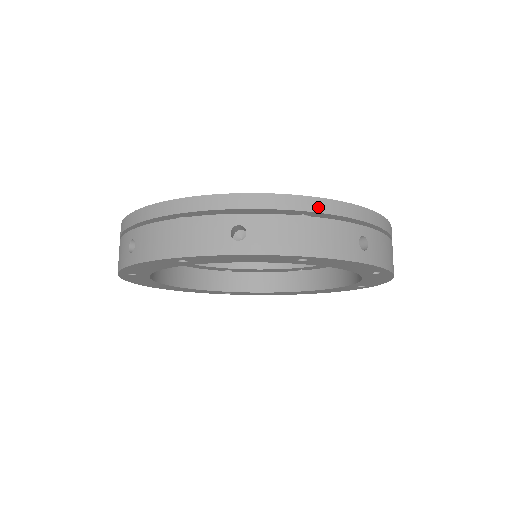
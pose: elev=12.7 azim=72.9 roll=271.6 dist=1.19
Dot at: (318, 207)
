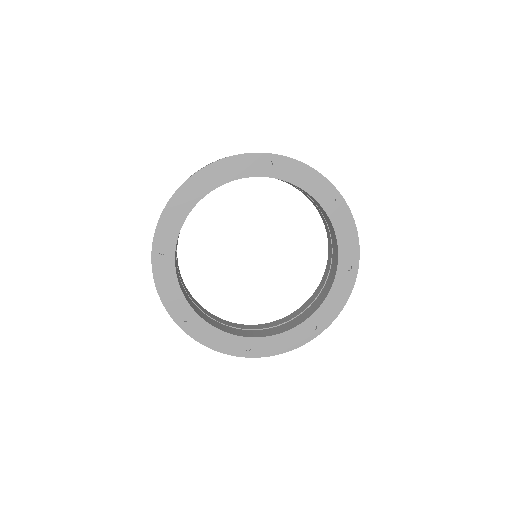
Dot at: occluded
